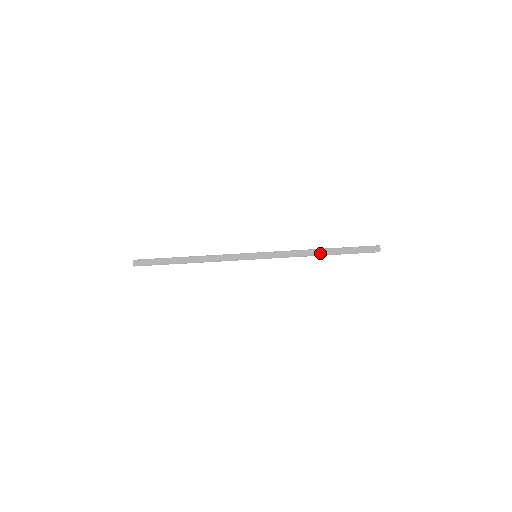
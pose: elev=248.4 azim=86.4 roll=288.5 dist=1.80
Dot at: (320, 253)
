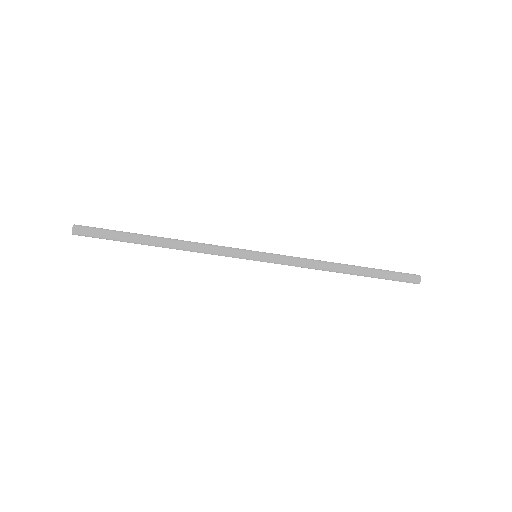
Dot at: (344, 268)
